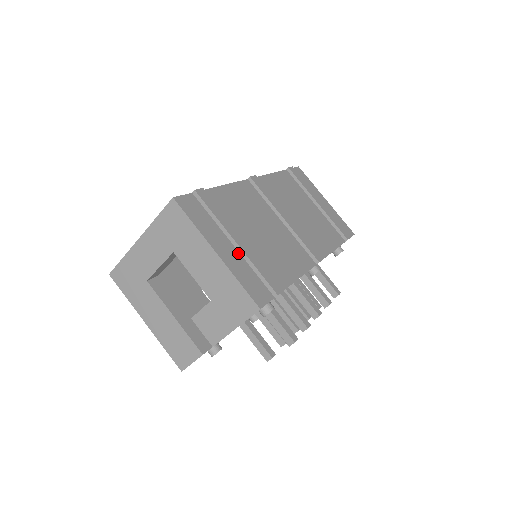
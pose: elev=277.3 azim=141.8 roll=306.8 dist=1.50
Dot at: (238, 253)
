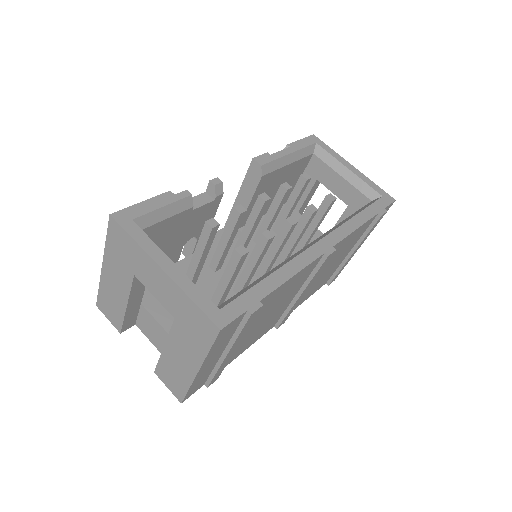
Dot at: (218, 359)
